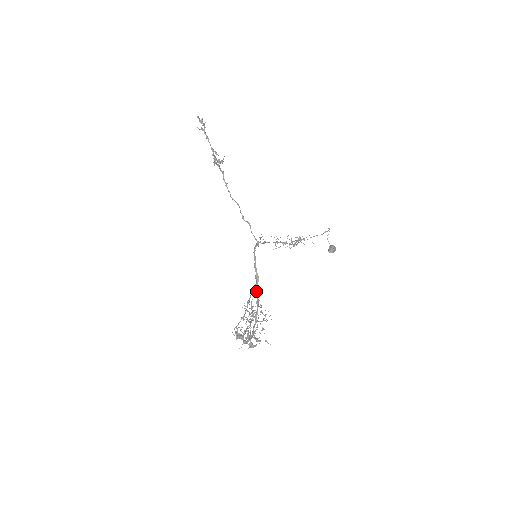
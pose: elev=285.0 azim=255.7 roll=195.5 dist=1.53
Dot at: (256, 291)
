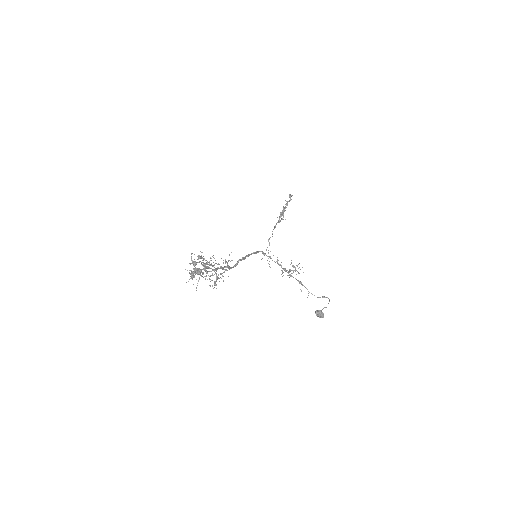
Dot at: (235, 265)
